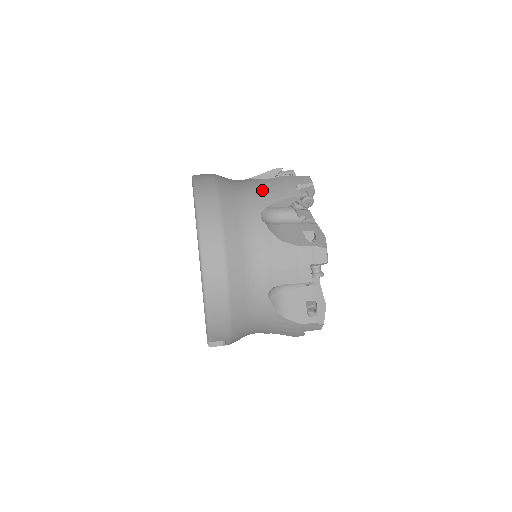
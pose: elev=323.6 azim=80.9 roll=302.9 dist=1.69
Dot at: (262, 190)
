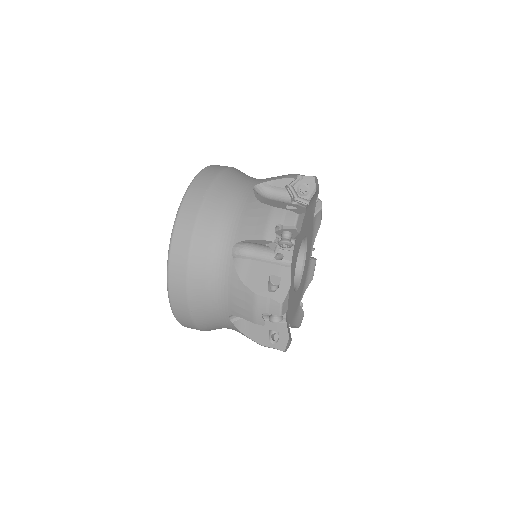
Dot at: (246, 217)
